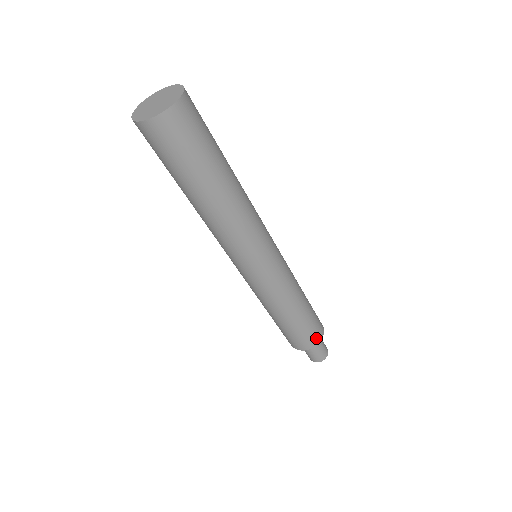
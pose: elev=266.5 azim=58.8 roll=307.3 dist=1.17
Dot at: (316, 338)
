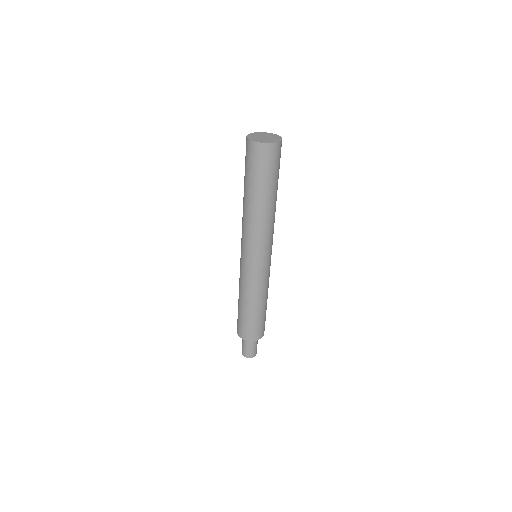
Dot at: (253, 336)
